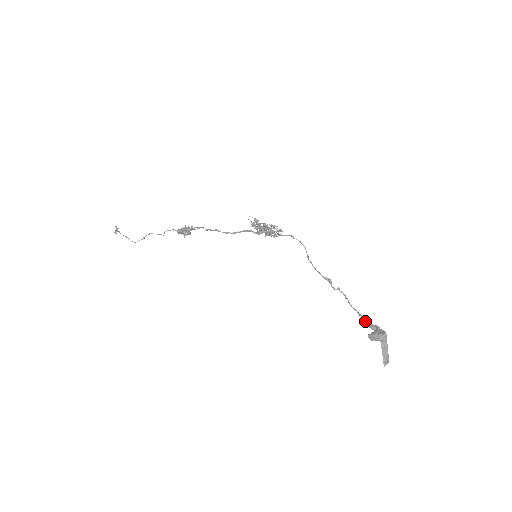
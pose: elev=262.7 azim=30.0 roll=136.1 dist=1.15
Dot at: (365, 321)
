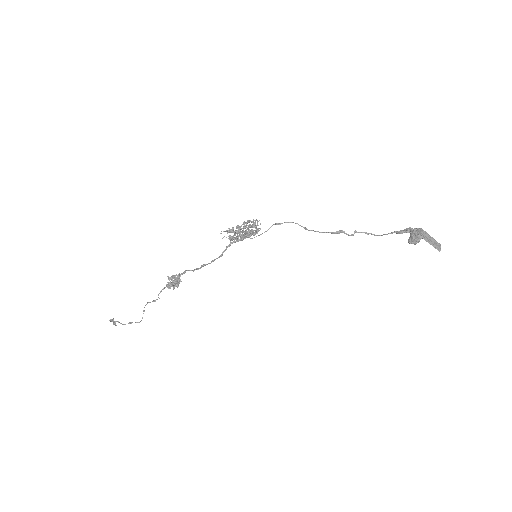
Dot at: (395, 232)
